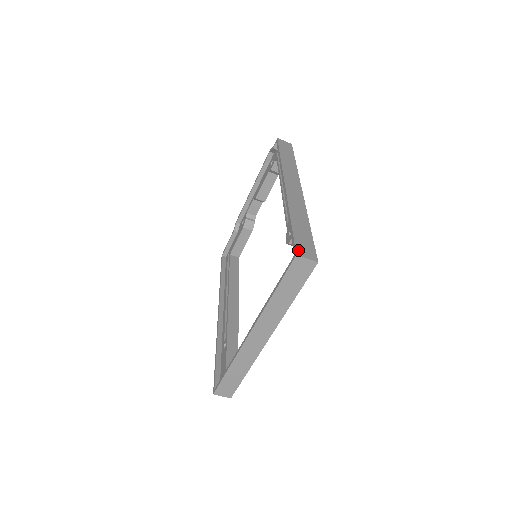
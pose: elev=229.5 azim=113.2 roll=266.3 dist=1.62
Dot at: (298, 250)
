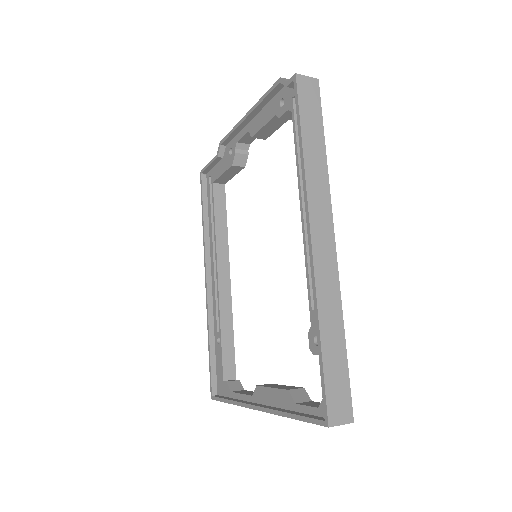
Dot at: (330, 414)
